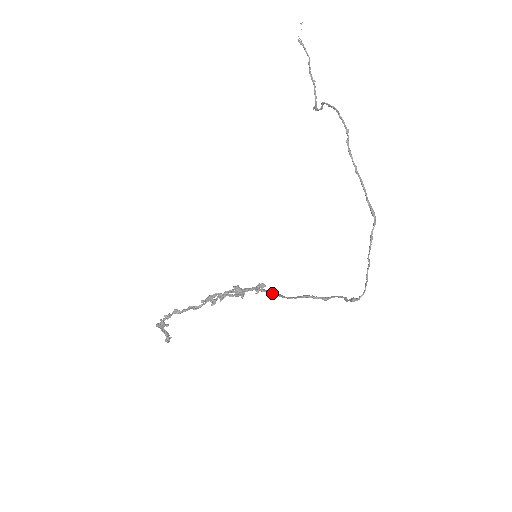
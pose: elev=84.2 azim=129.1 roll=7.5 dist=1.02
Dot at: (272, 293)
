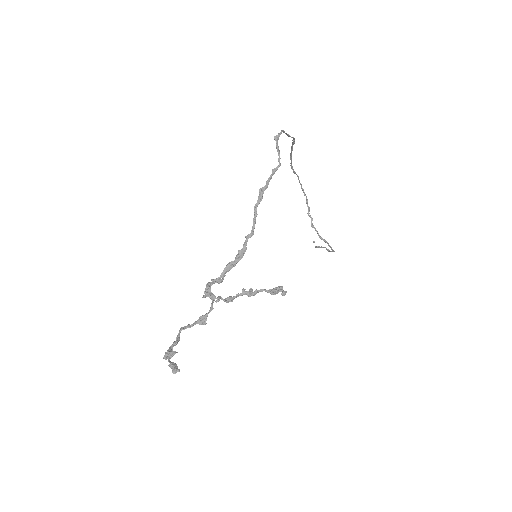
Dot at: (252, 232)
